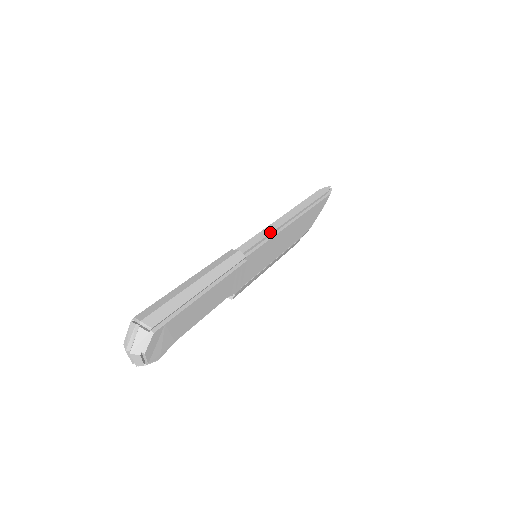
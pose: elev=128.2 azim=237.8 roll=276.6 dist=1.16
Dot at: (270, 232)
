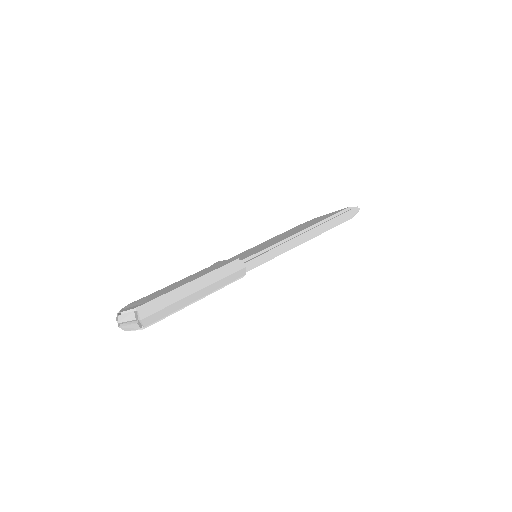
Dot at: (280, 252)
